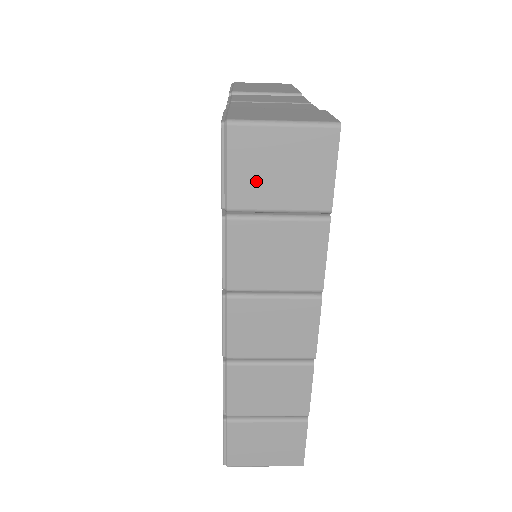
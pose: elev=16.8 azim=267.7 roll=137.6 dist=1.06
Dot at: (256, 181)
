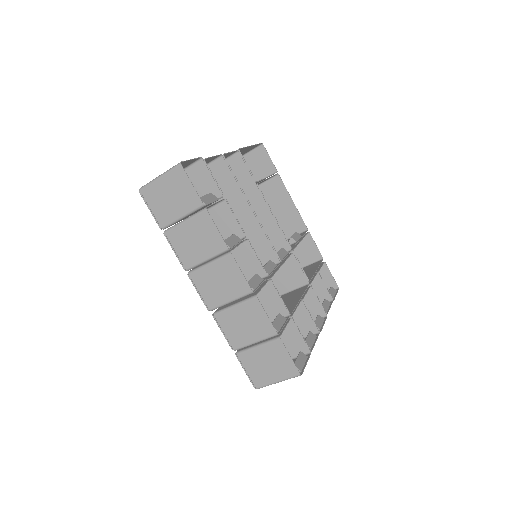
Dot at: (164, 208)
